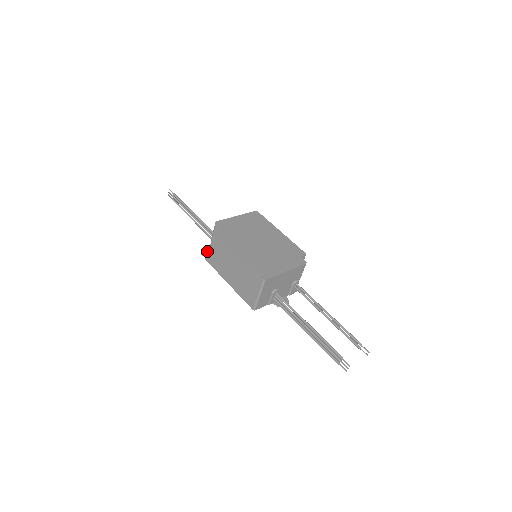
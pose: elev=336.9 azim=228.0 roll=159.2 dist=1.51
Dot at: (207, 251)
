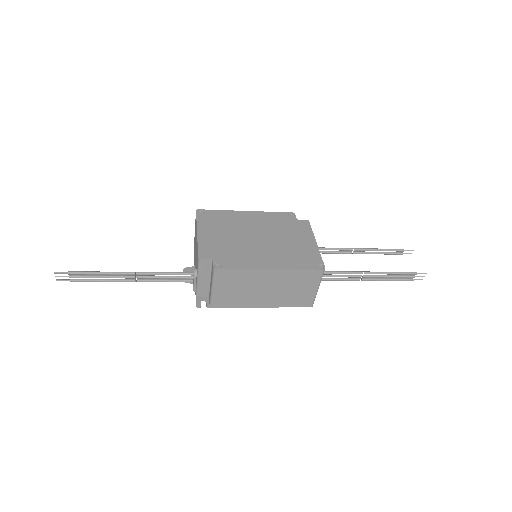
Dot at: (196, 298)
